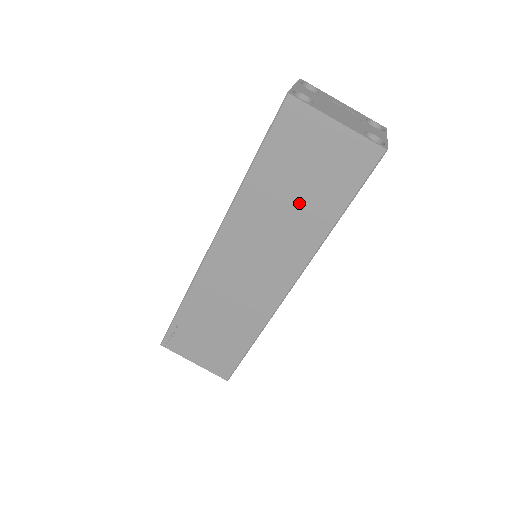
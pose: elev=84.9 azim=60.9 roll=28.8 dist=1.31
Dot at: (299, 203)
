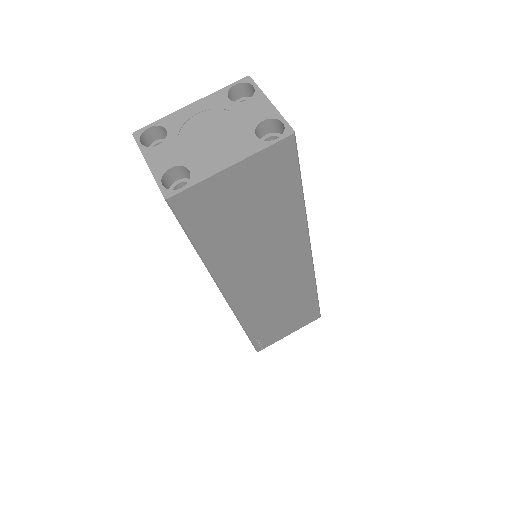
Dot at: (262, 227)
